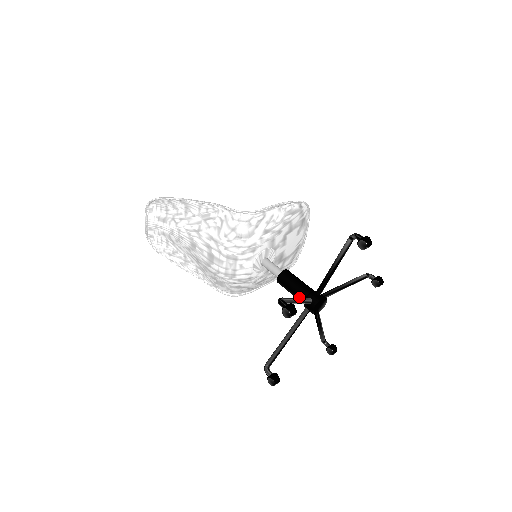
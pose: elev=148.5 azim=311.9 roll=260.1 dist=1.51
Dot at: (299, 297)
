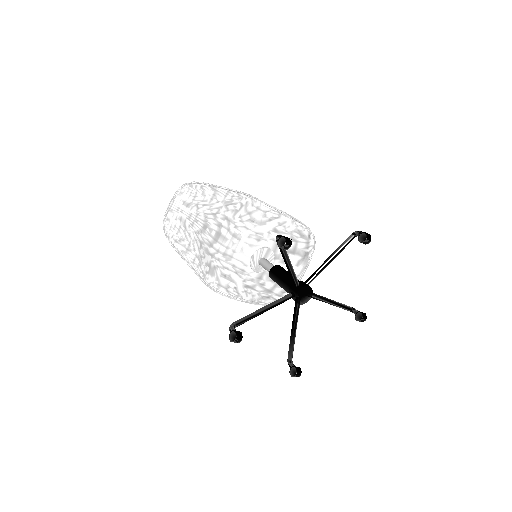
Dot at: (287, 283)
